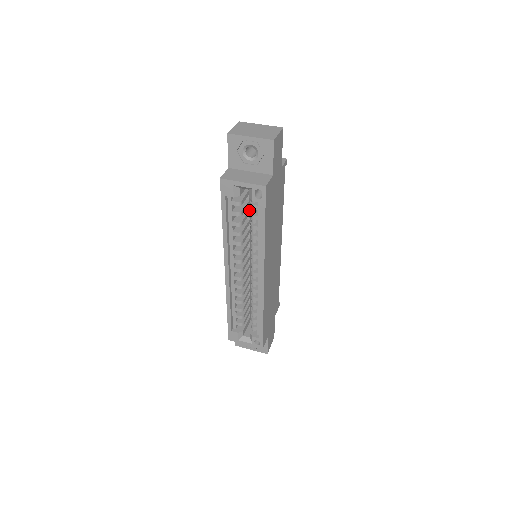
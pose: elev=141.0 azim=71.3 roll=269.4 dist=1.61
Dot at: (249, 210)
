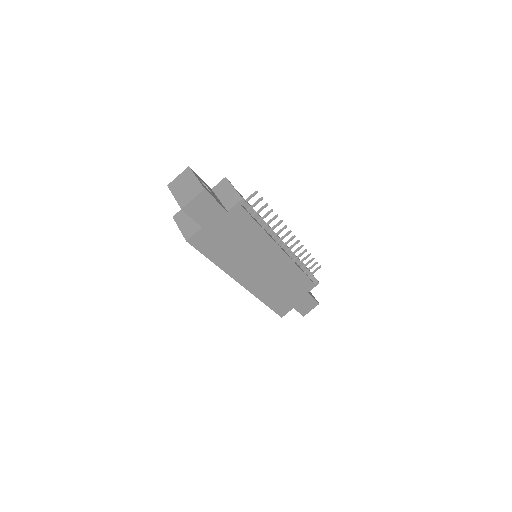
Dot at: occluded
